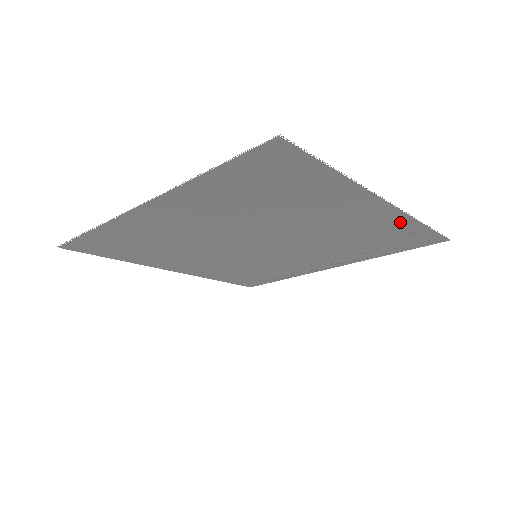
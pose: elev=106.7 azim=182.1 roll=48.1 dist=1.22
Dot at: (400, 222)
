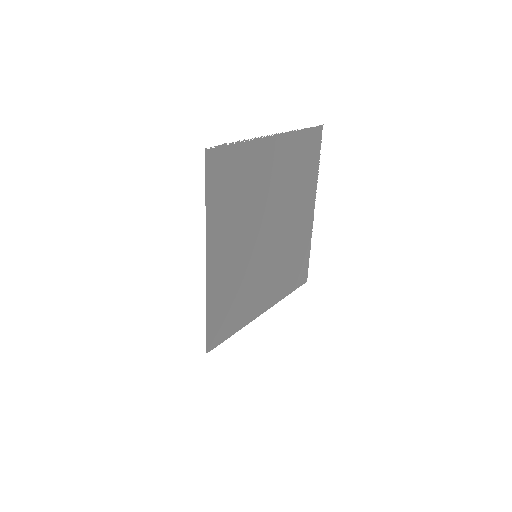
Dot at: (307, 239)
